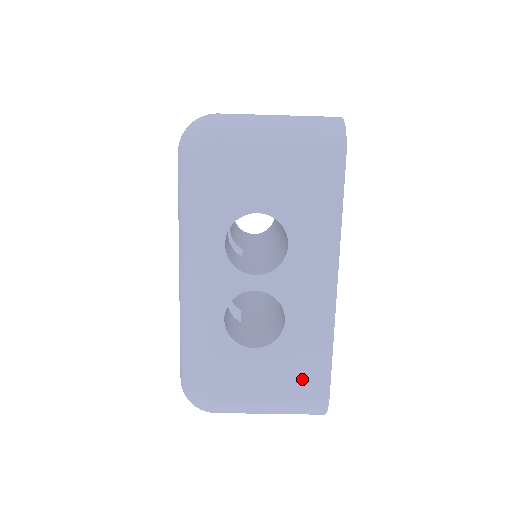
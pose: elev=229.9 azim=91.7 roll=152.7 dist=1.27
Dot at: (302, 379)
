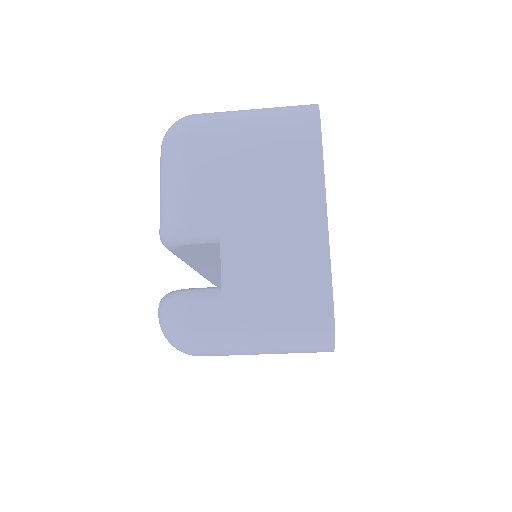
Dot at: occluded
